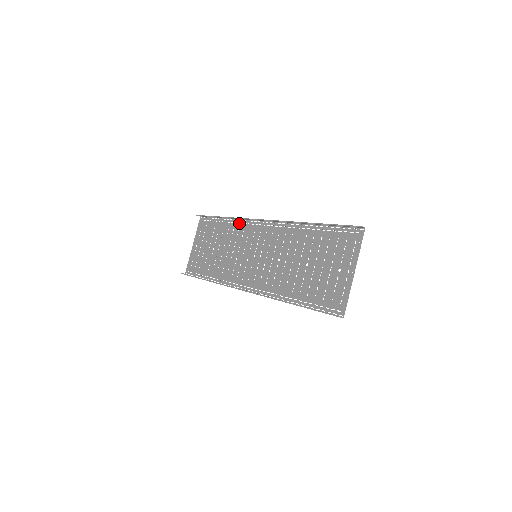
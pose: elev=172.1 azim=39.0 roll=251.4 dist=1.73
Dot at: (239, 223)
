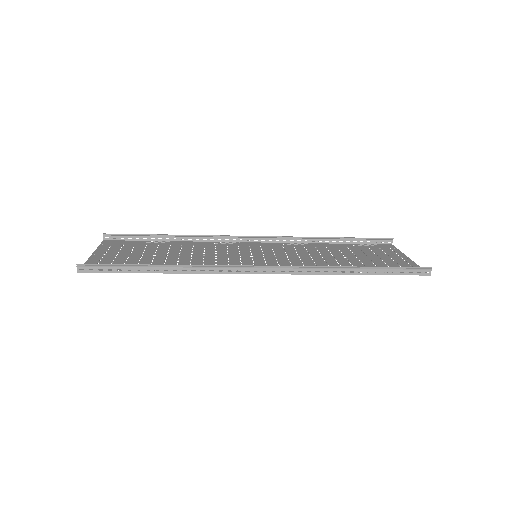
Dot at: (203, 243)
